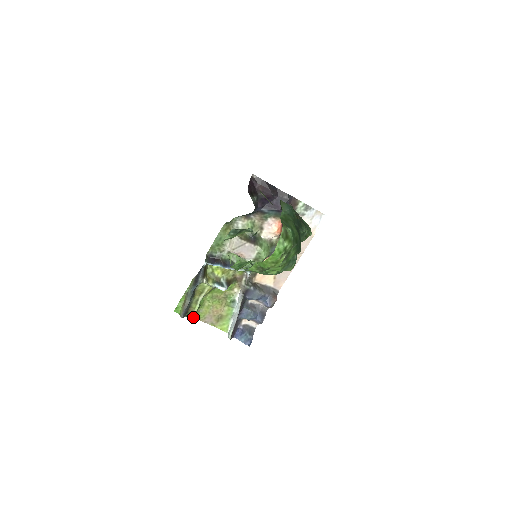
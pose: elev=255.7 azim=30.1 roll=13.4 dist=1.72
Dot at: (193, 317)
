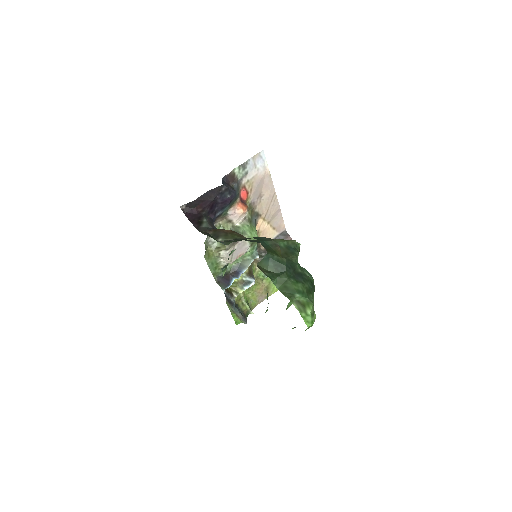
Dot at: (251, 312)
